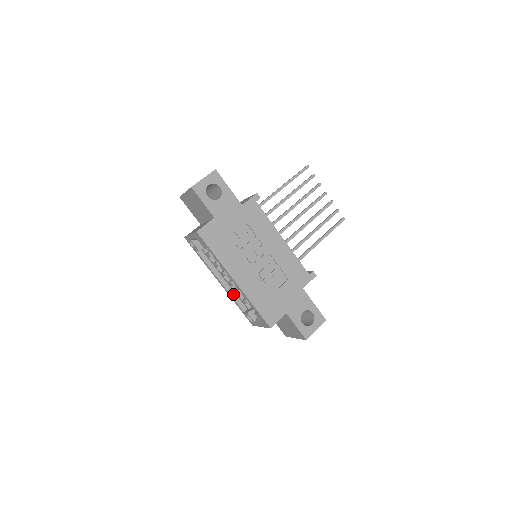
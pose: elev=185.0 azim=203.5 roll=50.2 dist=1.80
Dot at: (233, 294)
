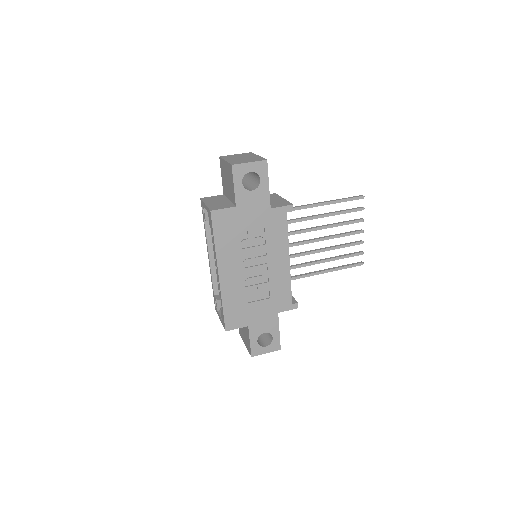
Dot at: (214, 274)
